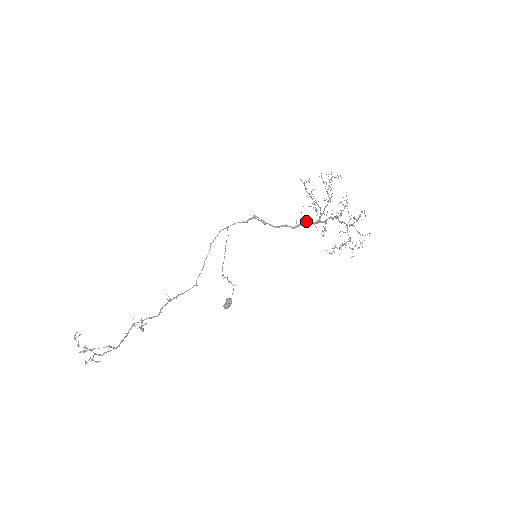
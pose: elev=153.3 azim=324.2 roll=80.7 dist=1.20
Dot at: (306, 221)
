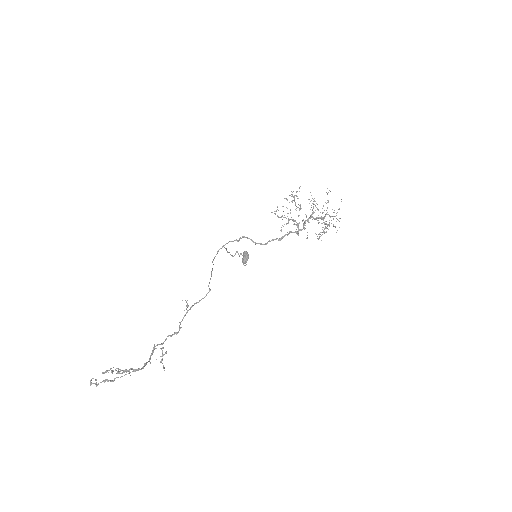
Dot at: occluded
